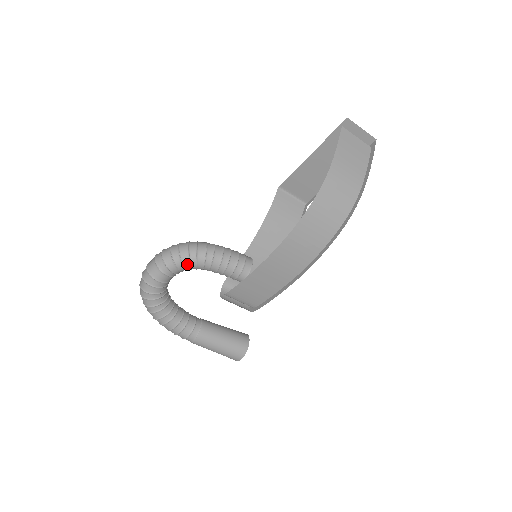
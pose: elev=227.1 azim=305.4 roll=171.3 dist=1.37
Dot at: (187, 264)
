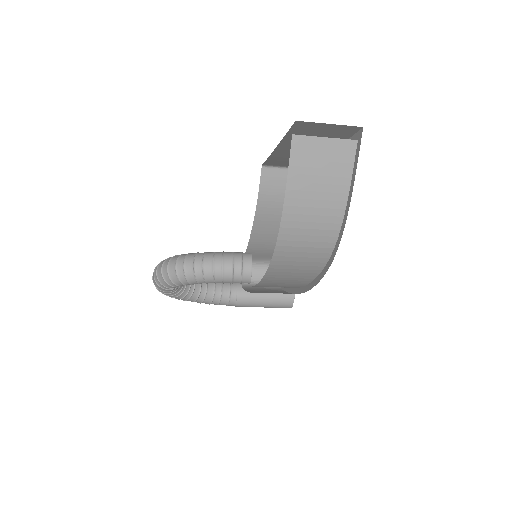
Dot at: (182, 285)
